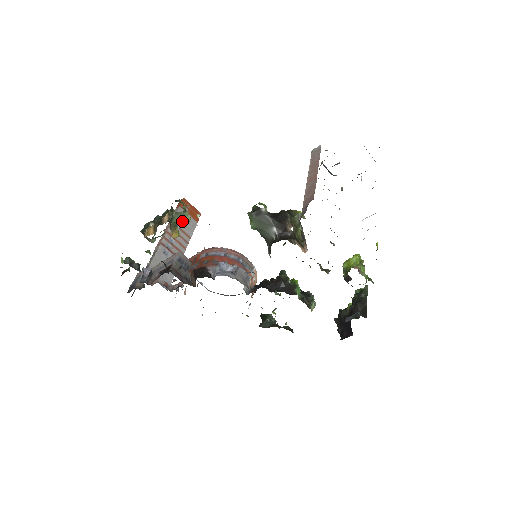
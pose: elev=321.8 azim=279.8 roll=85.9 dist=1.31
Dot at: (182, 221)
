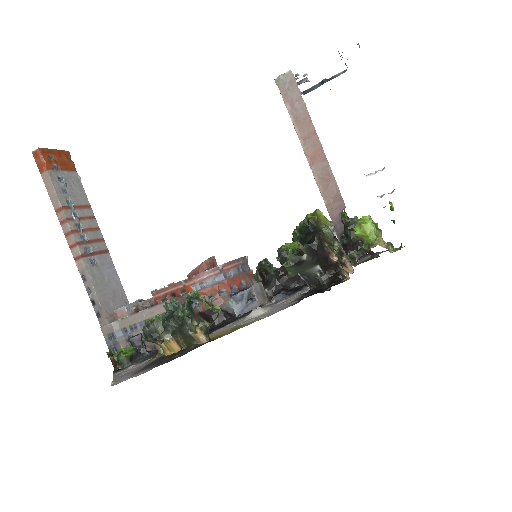
Dot at: occluded
